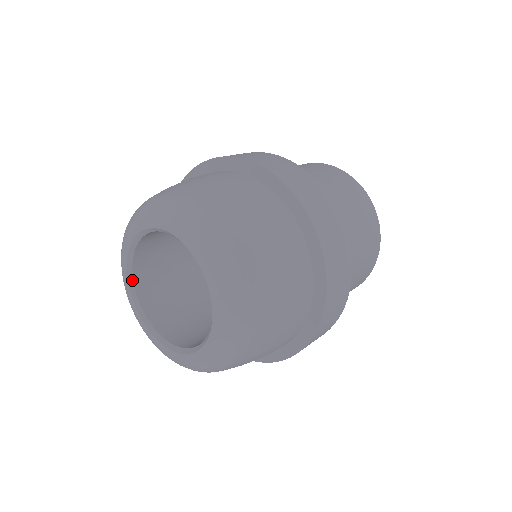
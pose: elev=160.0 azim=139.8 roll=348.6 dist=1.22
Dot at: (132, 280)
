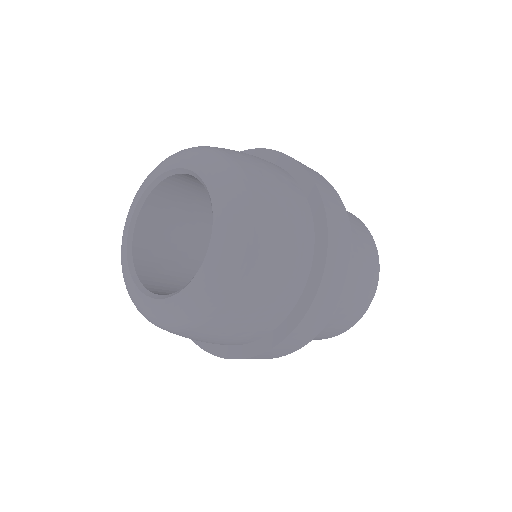
Dot at: (131, 258)
